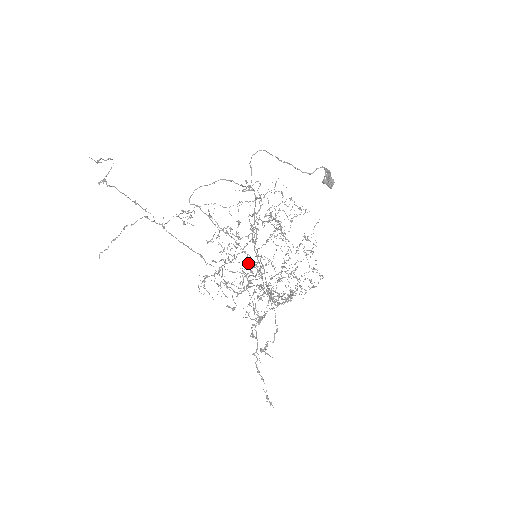
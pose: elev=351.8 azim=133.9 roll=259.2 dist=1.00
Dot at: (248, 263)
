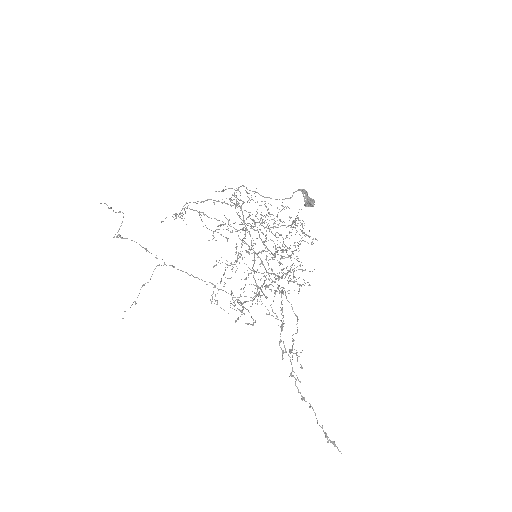
Dot at: (242, 242)
